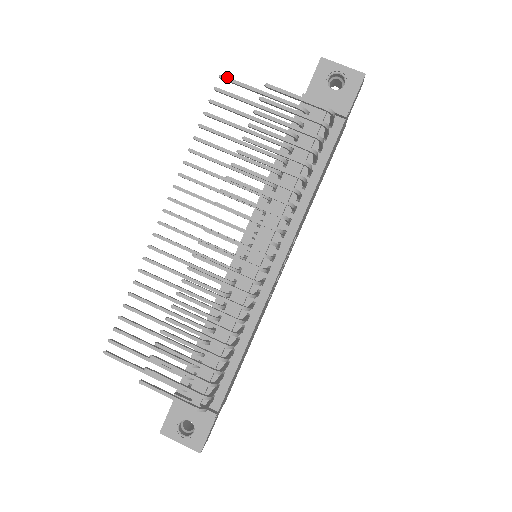
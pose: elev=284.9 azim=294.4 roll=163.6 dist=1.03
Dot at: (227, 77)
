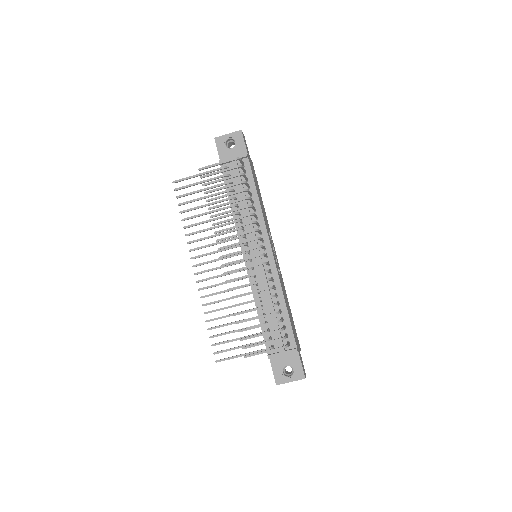
Dot at: (177, 180)
